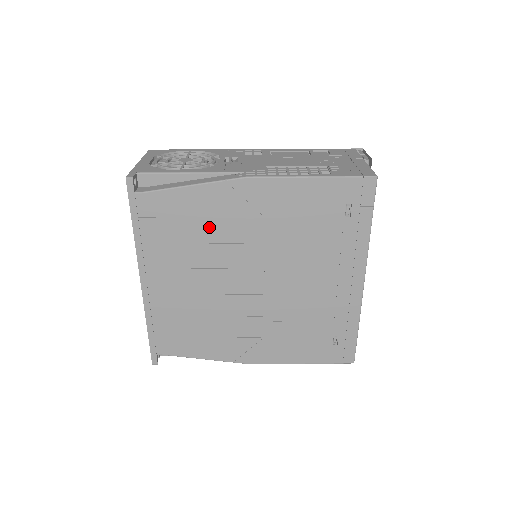
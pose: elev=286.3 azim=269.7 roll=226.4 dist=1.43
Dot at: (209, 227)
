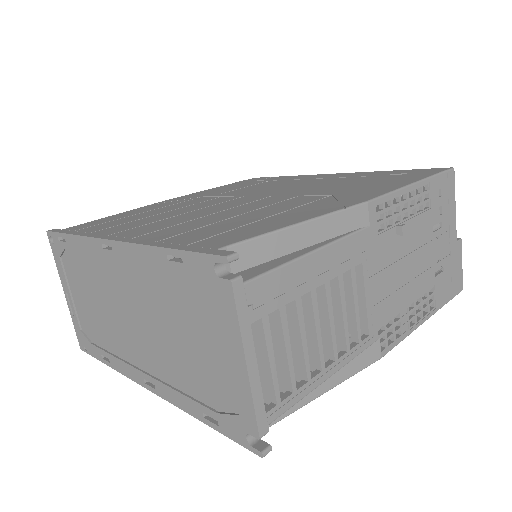
Dot at: occluded
